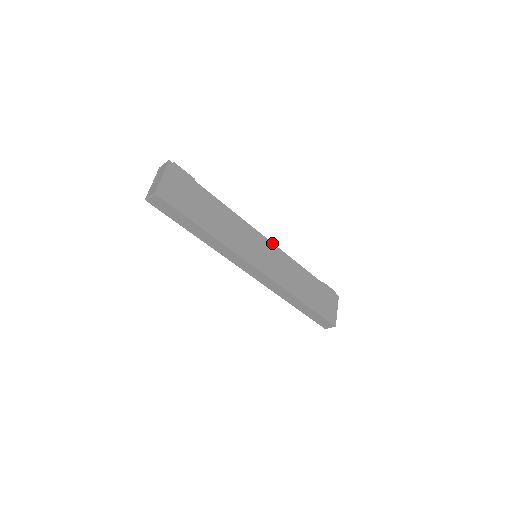
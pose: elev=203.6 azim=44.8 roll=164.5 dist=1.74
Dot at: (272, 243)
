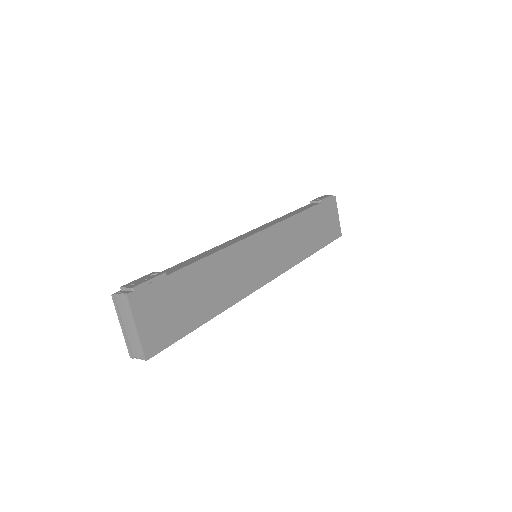
Dot at: (267, 228)
